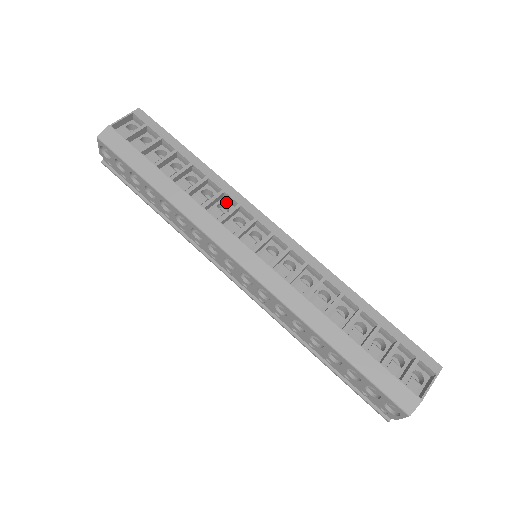
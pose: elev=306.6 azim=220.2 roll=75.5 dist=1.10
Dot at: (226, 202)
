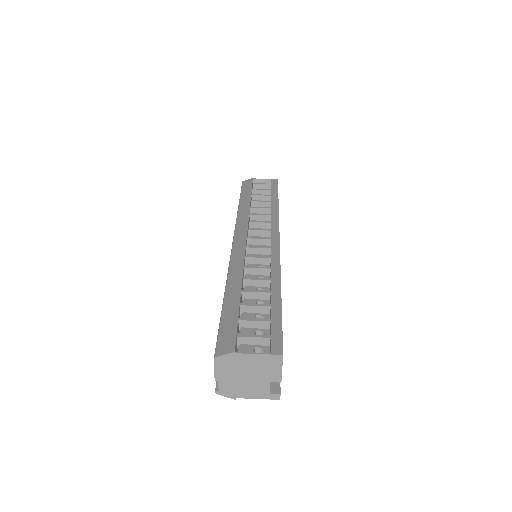
Dot at: occluded
